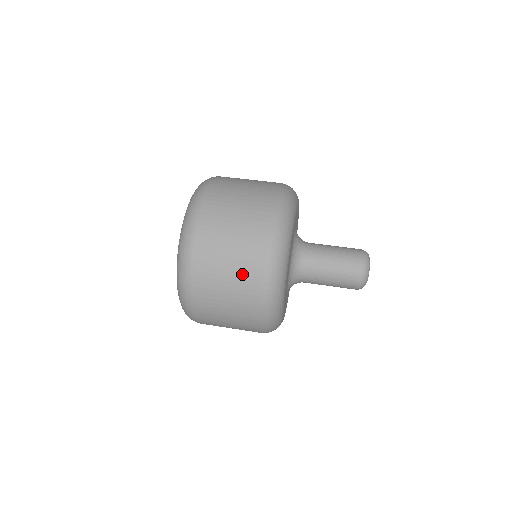
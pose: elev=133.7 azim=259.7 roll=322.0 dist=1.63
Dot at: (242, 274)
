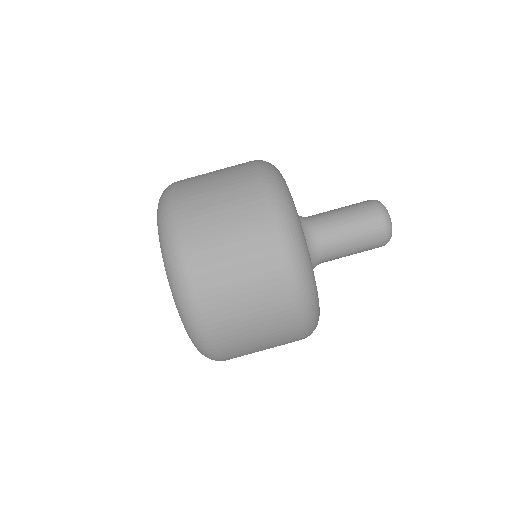
Dot at: (278, 342)
